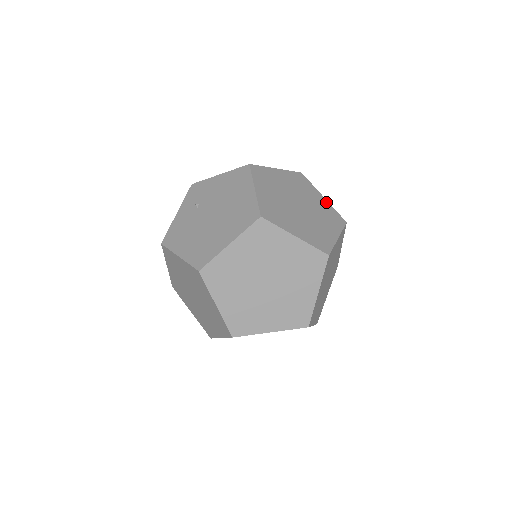
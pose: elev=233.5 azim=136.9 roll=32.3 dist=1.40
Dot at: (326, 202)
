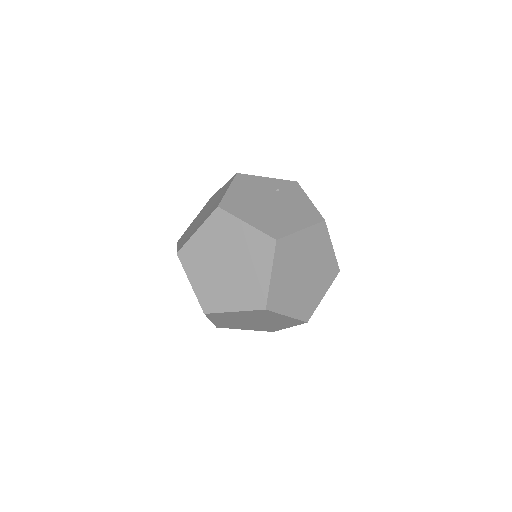
Dot at: (320, 299)
